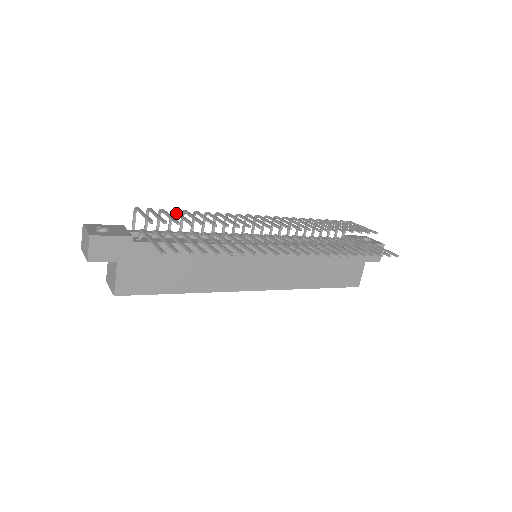
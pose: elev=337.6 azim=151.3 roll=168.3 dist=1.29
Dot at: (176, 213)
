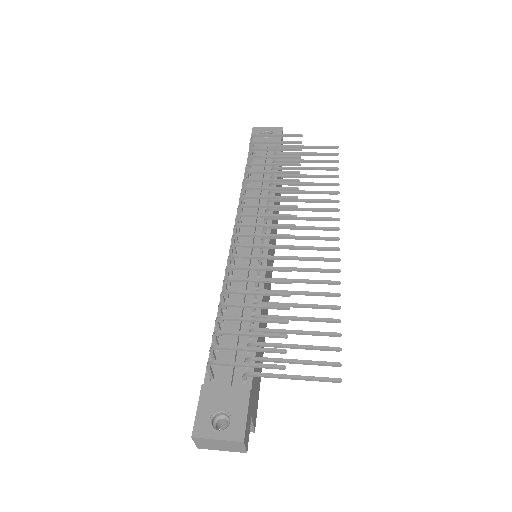
Dot at: (237, 320)
